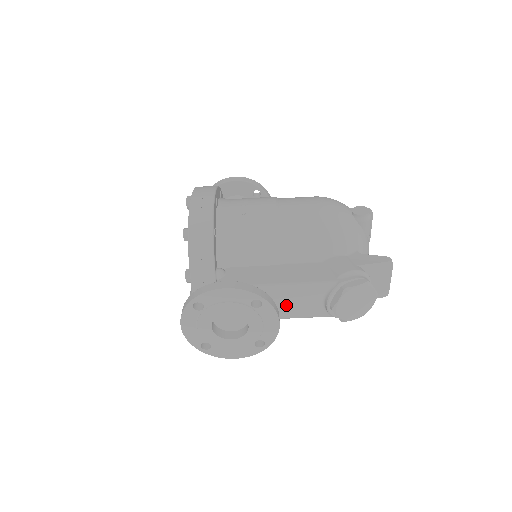
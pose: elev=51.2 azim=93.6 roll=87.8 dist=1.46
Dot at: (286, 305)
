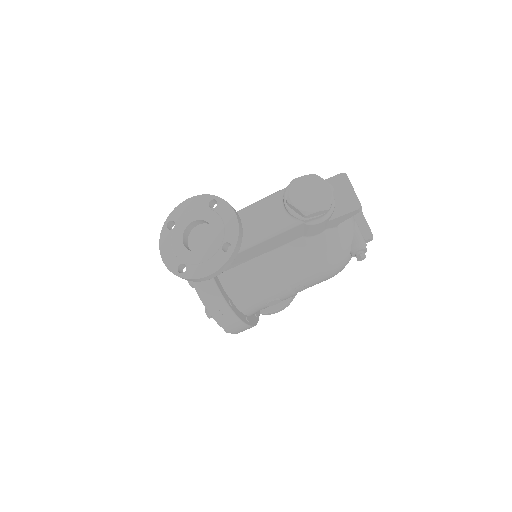
Dot at: (254, 225)
